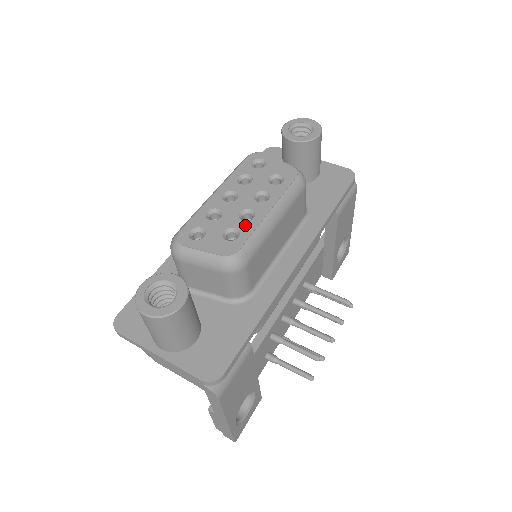
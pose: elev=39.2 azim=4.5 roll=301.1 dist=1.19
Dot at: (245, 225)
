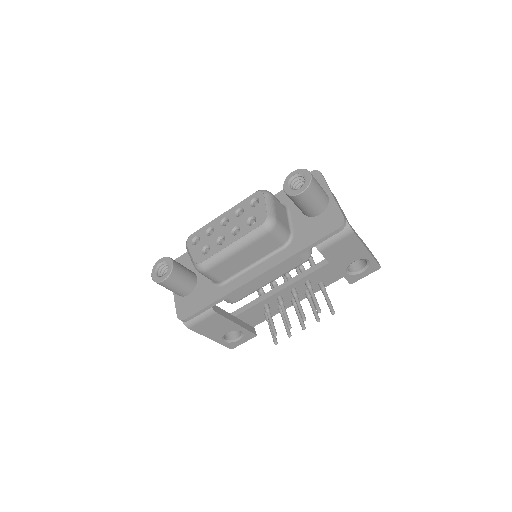
Dot at: (215, 247)
